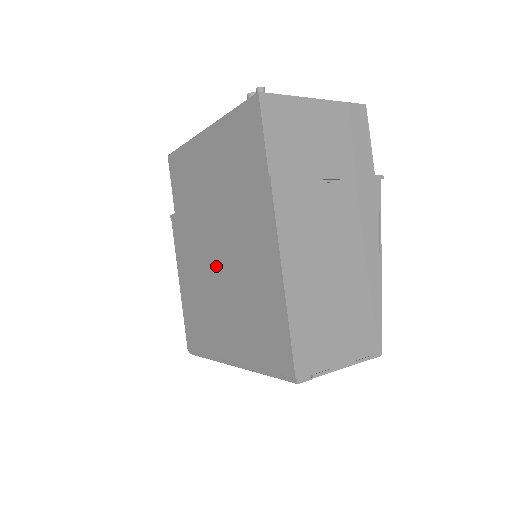
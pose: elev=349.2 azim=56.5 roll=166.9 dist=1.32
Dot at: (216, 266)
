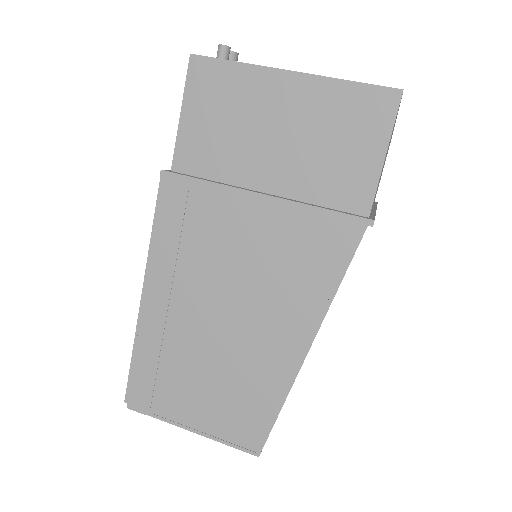
Dot at: occluded
